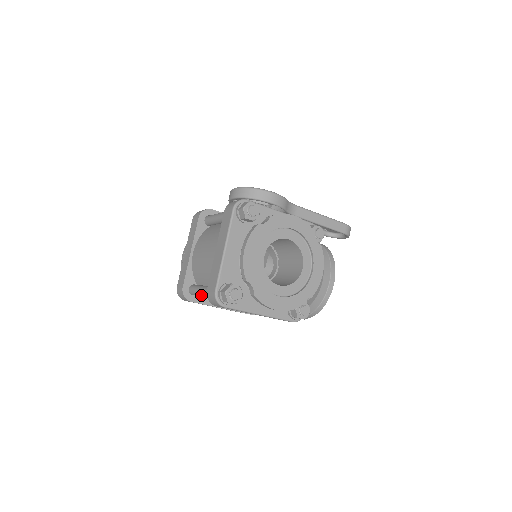
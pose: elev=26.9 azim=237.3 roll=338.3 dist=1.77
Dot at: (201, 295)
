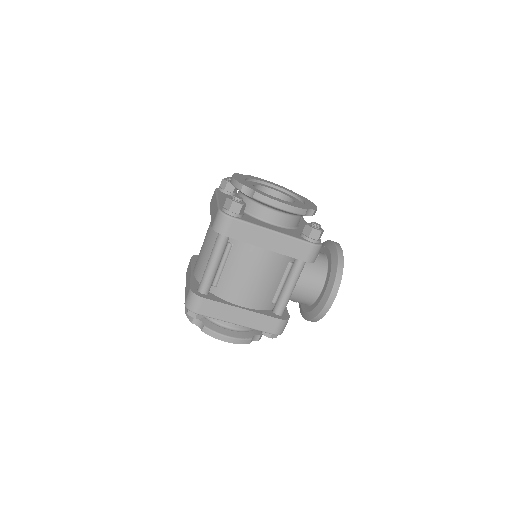
Dot at: (210, 267)
